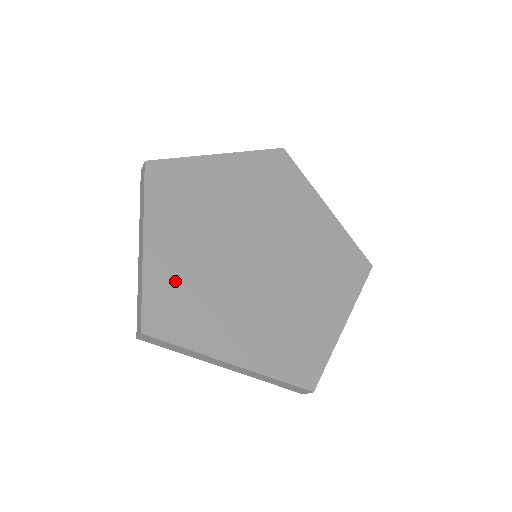
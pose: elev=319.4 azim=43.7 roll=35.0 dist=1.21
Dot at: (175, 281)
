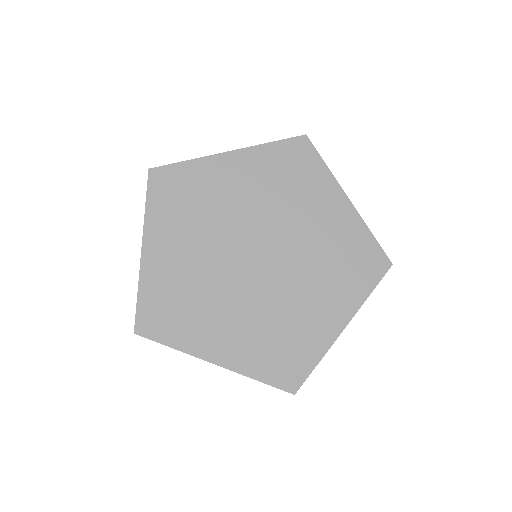
Dot at: (260, 350)
